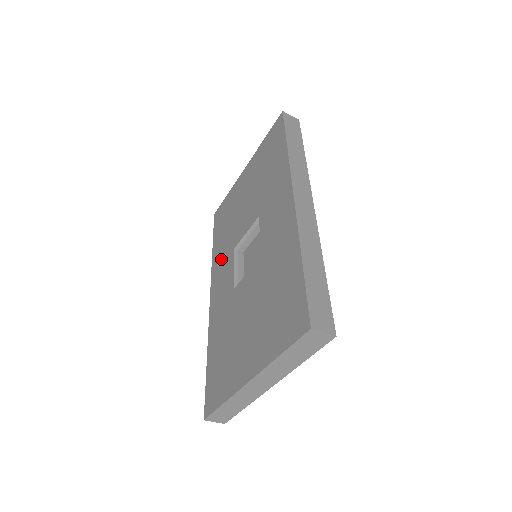
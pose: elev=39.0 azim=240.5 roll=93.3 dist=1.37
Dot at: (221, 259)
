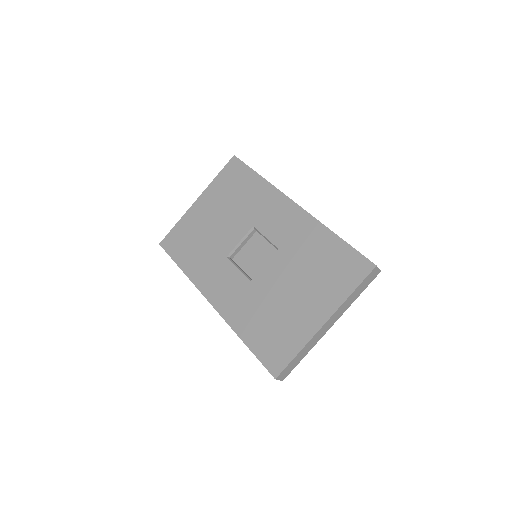
Dot at: (207, 270)
